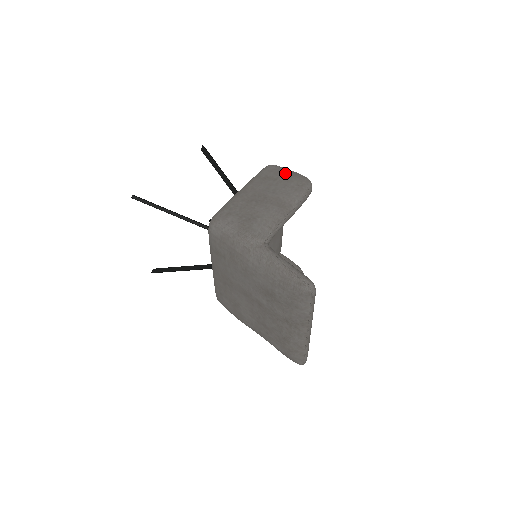
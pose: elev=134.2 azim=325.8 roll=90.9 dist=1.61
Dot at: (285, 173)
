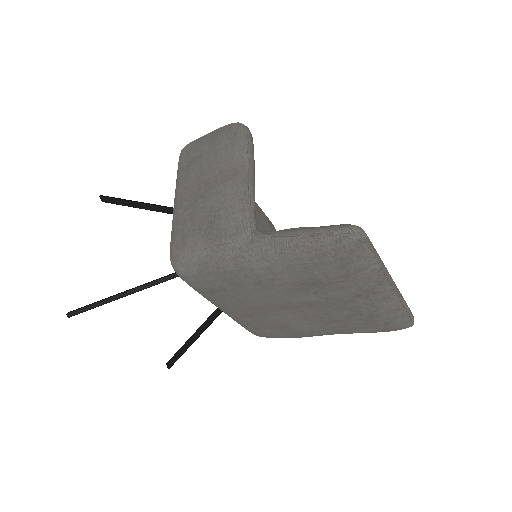
Dot at: (205, 141)
